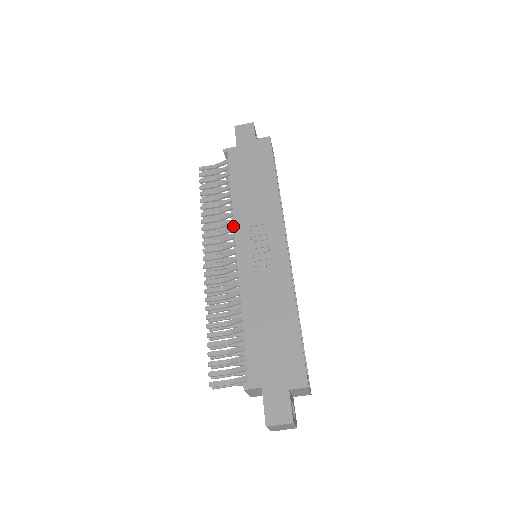
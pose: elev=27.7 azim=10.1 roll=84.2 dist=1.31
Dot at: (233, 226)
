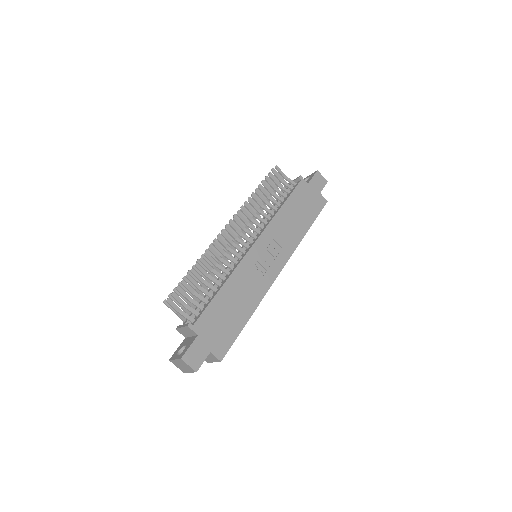
Dot at: occluded
